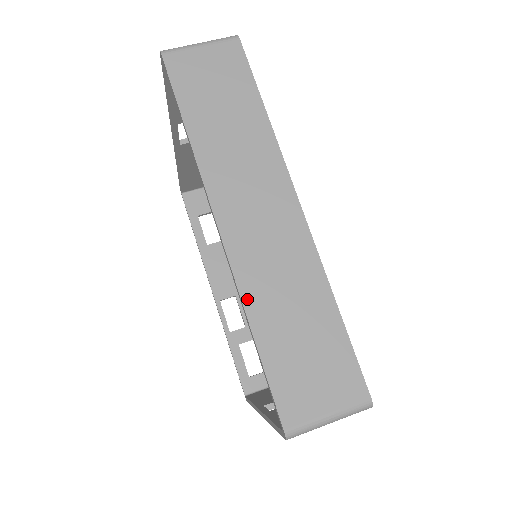
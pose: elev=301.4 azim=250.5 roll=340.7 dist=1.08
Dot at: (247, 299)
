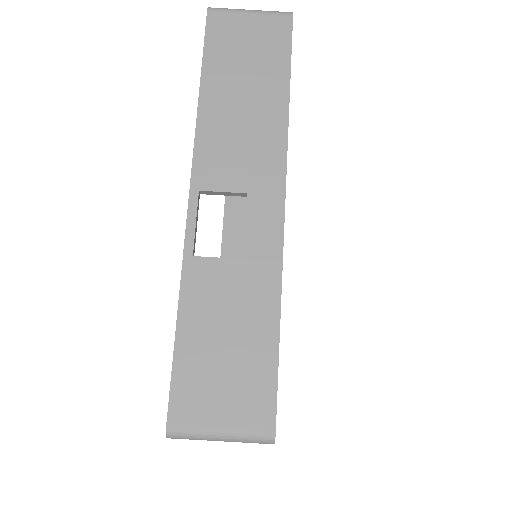
Dot at: occluded
